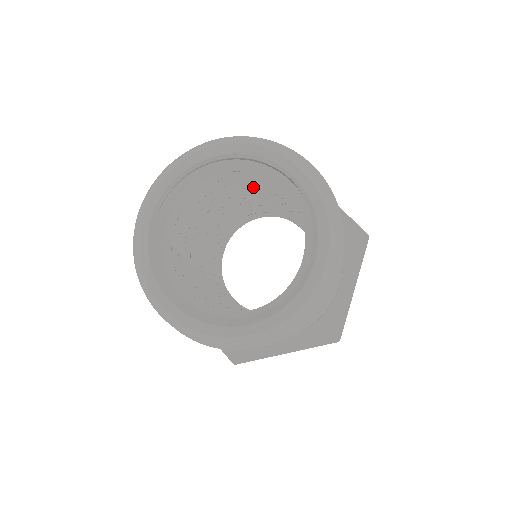
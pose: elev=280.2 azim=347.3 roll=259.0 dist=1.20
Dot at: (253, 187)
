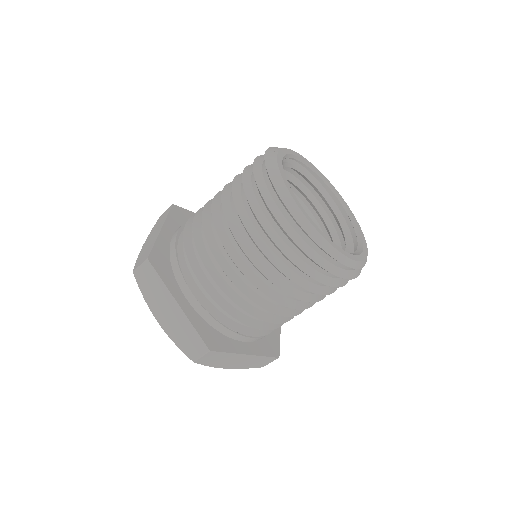
Dot at: occluded
